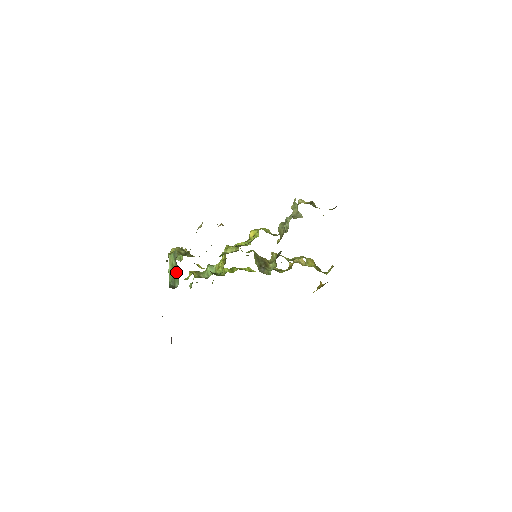
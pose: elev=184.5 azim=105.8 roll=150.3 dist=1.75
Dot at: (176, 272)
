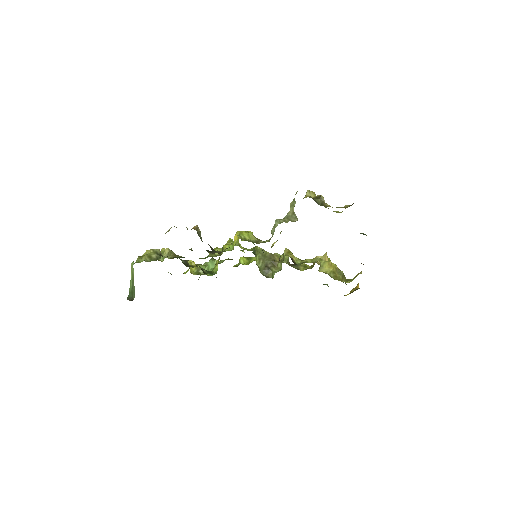
Dot at: occluded
